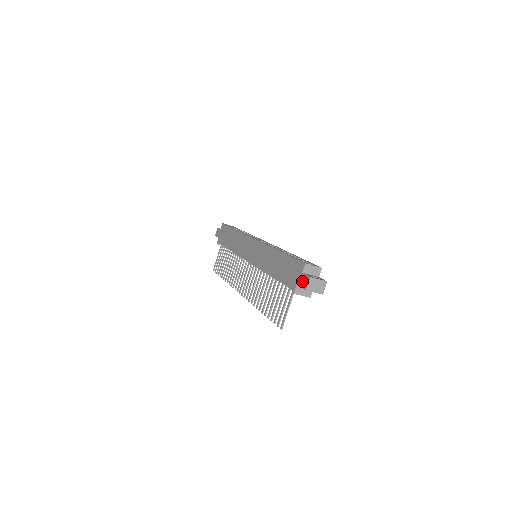
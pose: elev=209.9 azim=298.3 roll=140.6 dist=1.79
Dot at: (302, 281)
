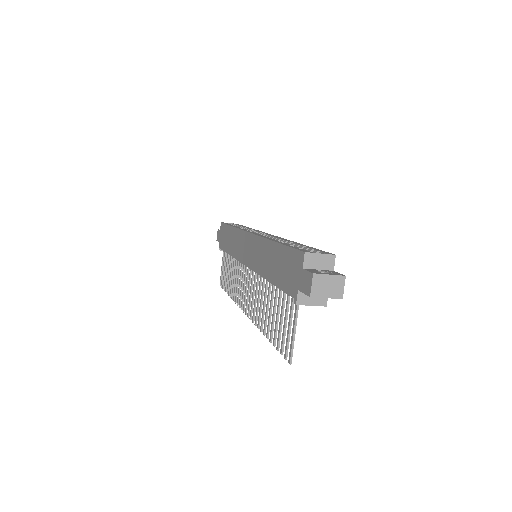
Dot at: (304, 282)
